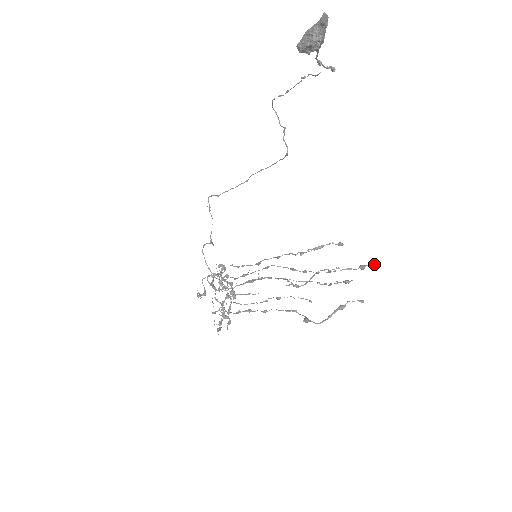
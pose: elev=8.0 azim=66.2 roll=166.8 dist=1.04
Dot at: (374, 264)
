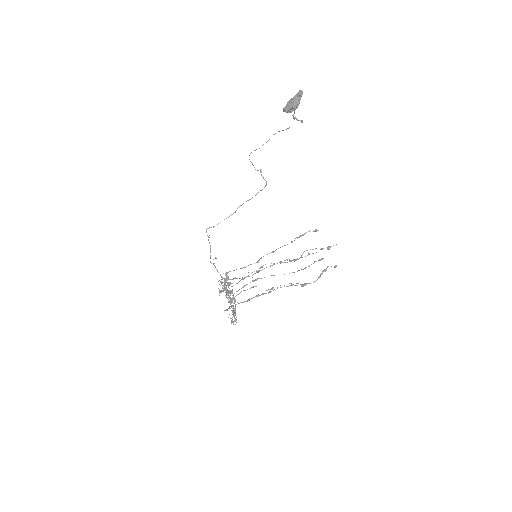
Dot at: (336, 244)
